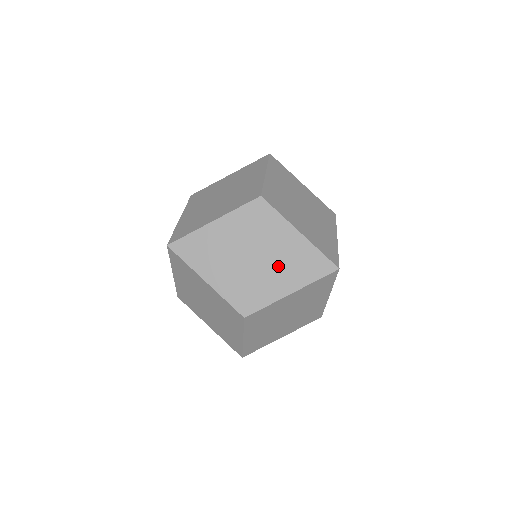
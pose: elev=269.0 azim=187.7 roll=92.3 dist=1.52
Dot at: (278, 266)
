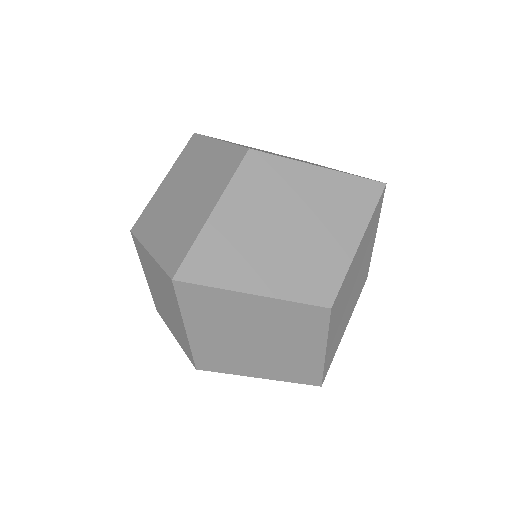
Dot at: (324, 220)
